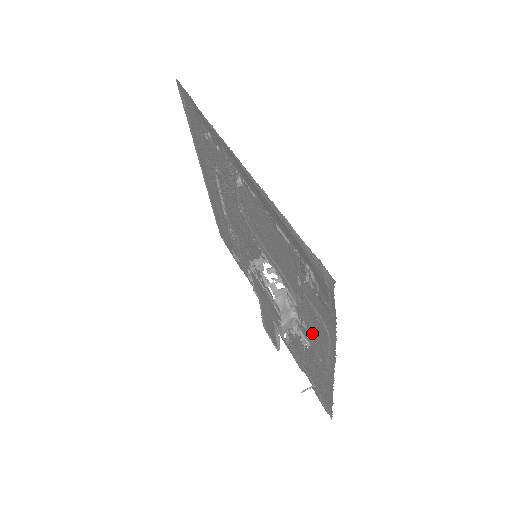
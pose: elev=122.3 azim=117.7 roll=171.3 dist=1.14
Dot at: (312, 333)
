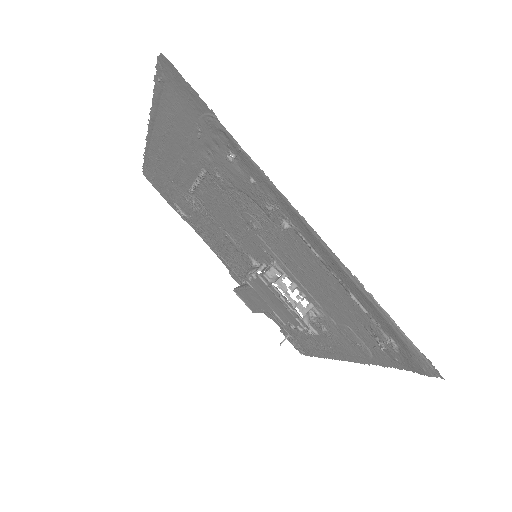
Dot at: (334, 338)
